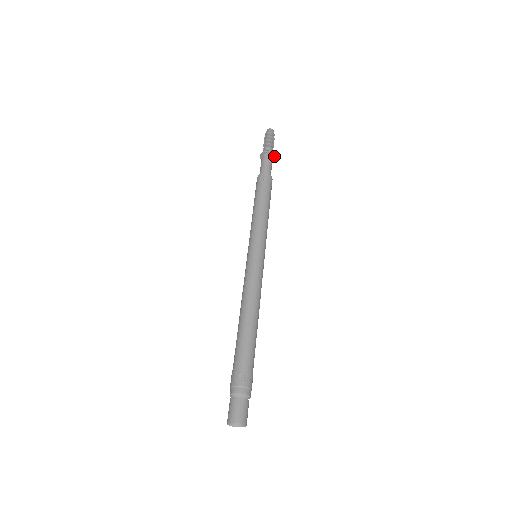
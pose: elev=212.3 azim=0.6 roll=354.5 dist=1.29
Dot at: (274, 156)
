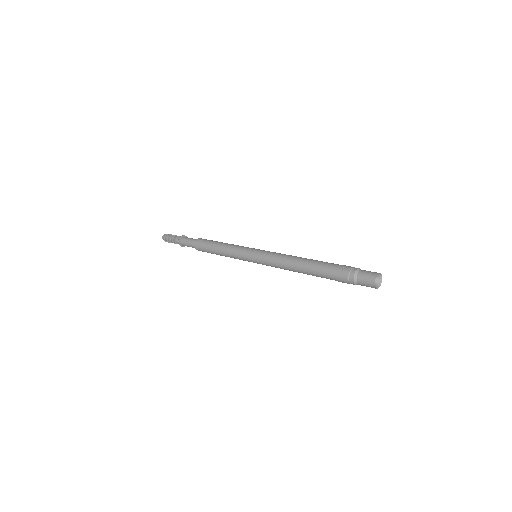
Dot at: occluded
